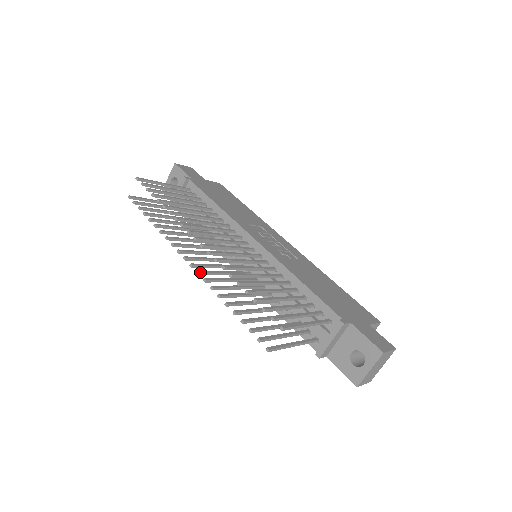
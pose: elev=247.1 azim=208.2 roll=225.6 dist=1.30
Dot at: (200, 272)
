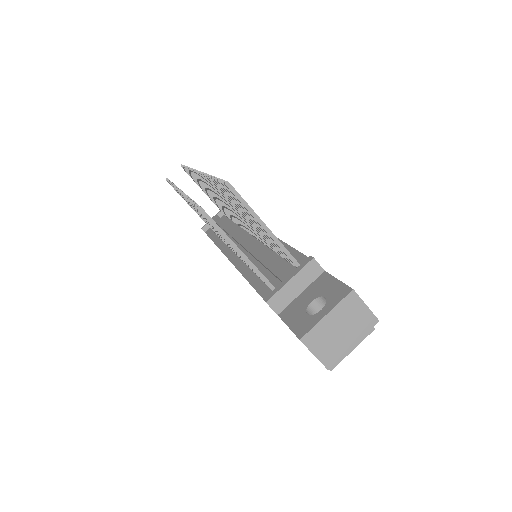
Dot at: occluded
